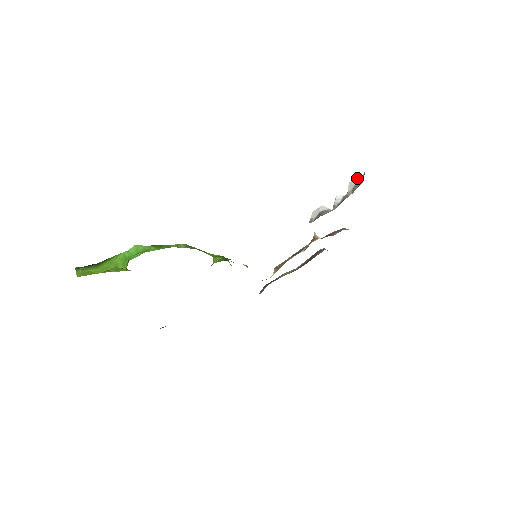
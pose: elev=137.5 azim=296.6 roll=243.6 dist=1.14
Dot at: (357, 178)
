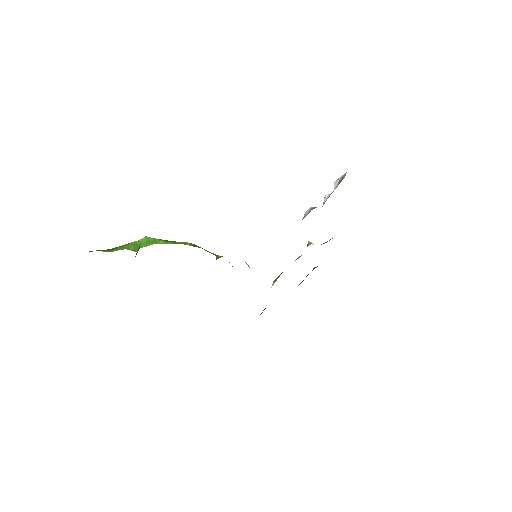
Dot at: (341, 176)
